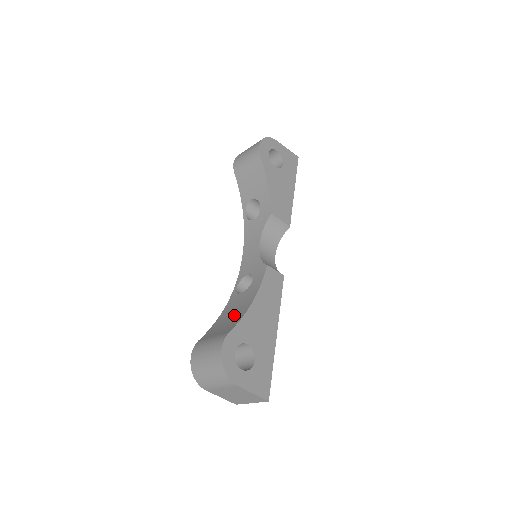
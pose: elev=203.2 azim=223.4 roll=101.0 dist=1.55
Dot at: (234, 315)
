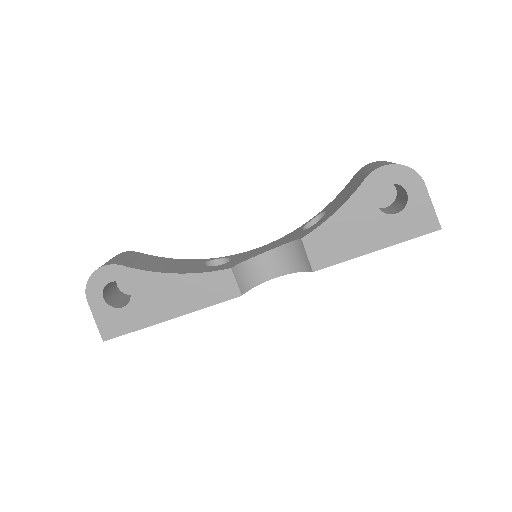
Dot at: (162, 266)
